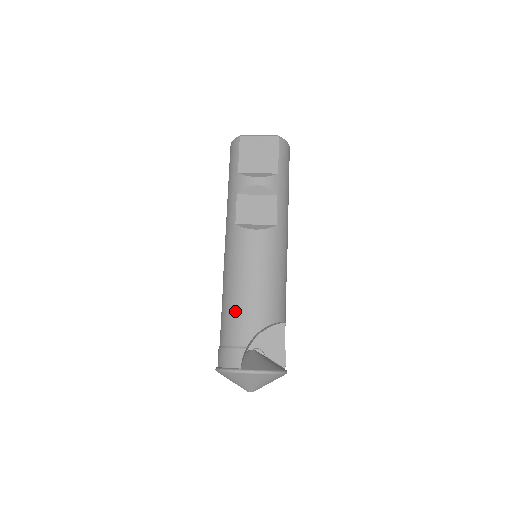
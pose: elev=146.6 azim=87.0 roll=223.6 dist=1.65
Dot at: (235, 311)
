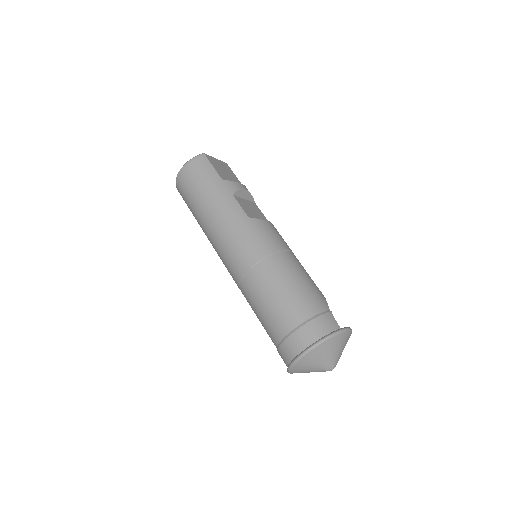
Dot at: (301, 284)
